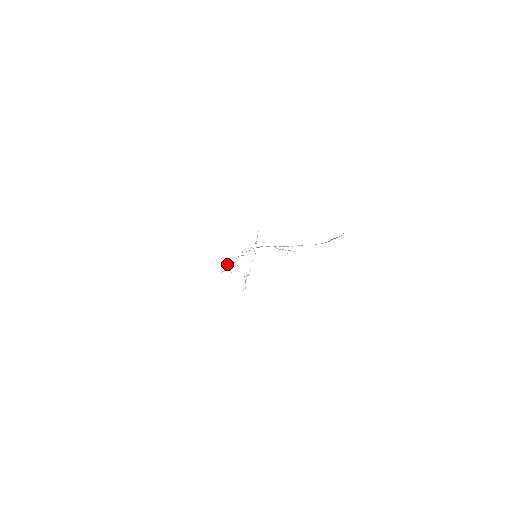
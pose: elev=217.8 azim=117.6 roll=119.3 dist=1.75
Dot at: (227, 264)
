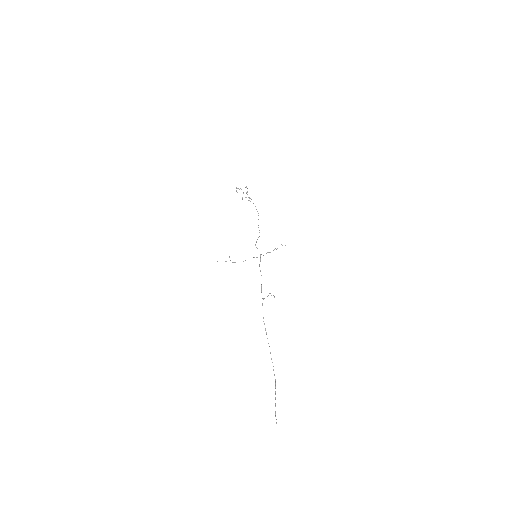
Dot at: (247, 191)
